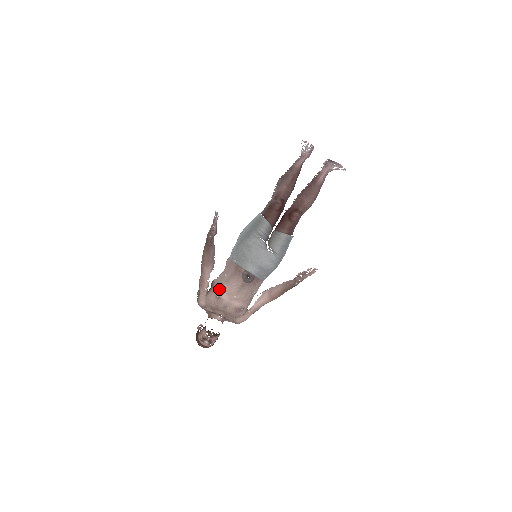
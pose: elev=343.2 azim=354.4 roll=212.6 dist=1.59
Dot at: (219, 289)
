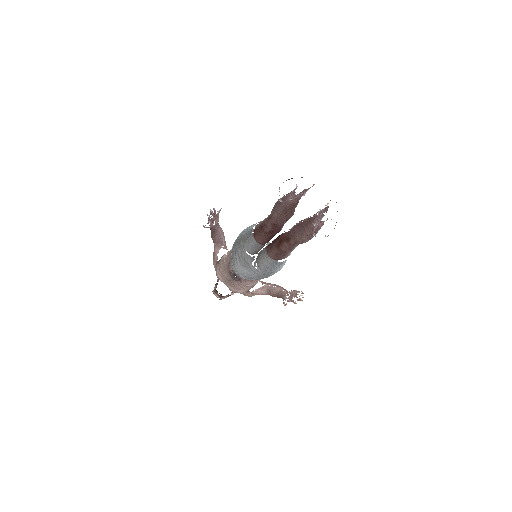
Dot at: (218, 269)
